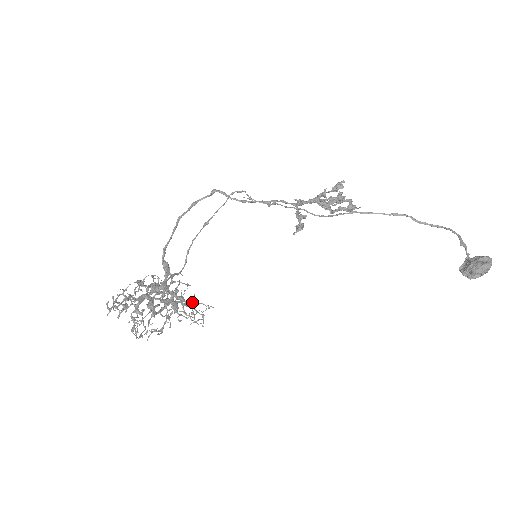
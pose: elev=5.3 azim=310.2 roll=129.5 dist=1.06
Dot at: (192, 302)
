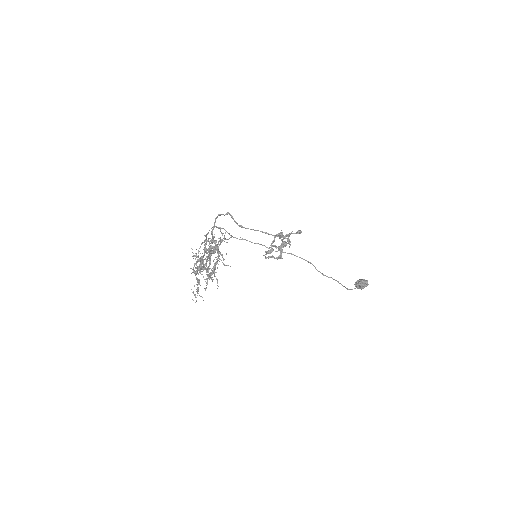
Dot at: occluded
